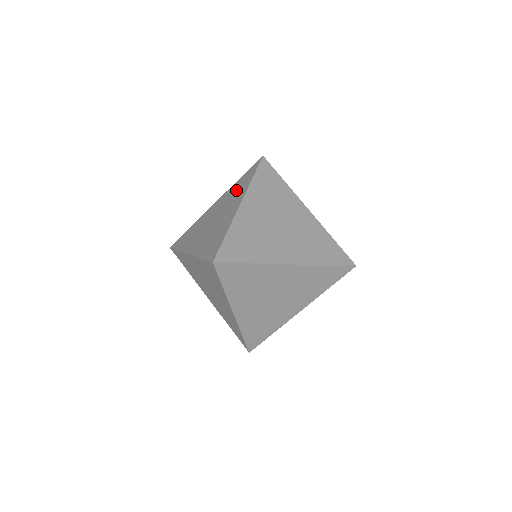
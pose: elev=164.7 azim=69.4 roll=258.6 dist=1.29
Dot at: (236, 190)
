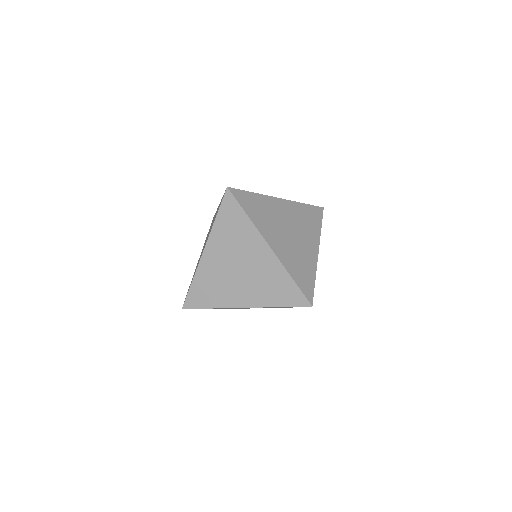
Dot at: occluded
